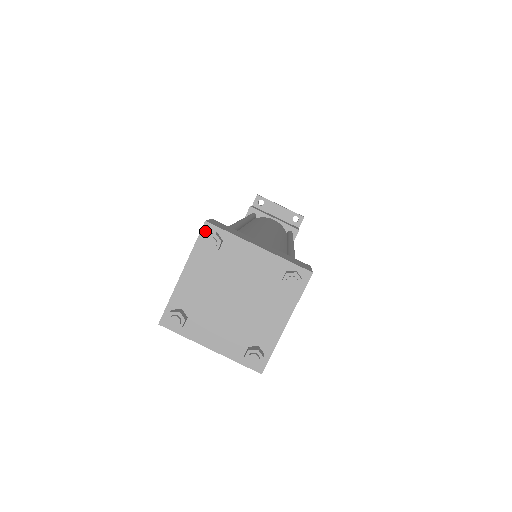
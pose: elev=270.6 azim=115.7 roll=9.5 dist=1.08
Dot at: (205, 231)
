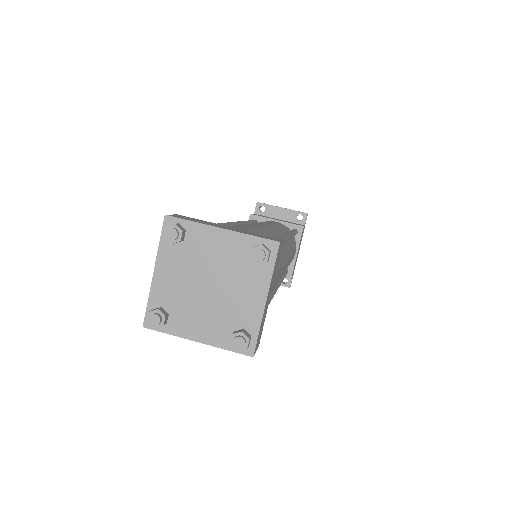
Dot at: (167, 225)
